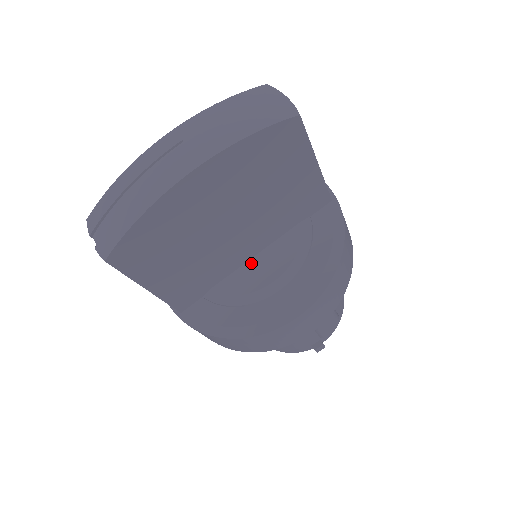
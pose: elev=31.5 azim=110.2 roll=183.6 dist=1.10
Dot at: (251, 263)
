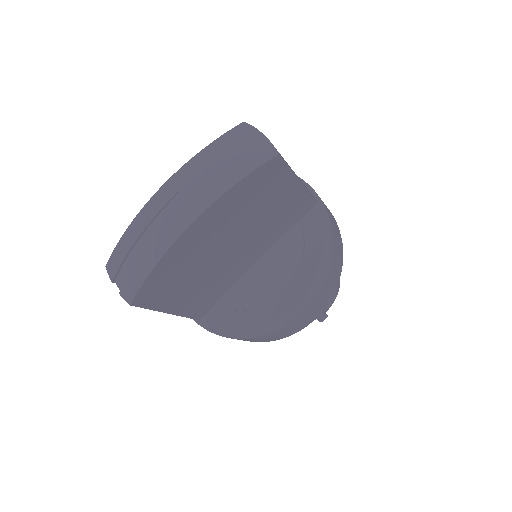
Dot at: (253, 270)
